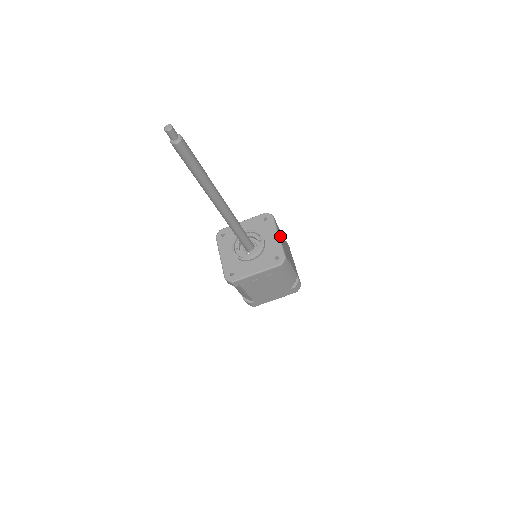
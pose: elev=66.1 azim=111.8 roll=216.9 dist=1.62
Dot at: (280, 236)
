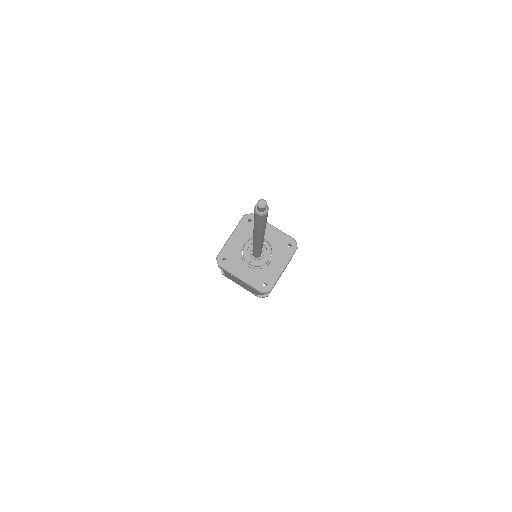
Dot at: occluded
